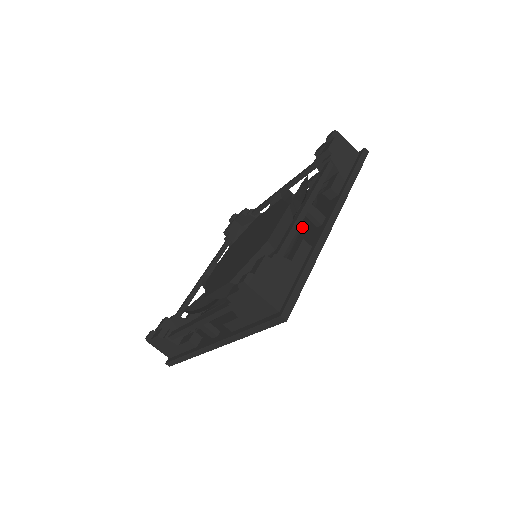
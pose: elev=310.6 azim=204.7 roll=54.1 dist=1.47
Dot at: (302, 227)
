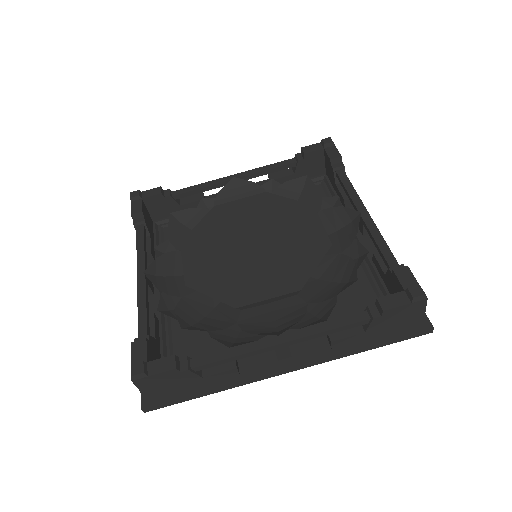
Dot at: occluded
